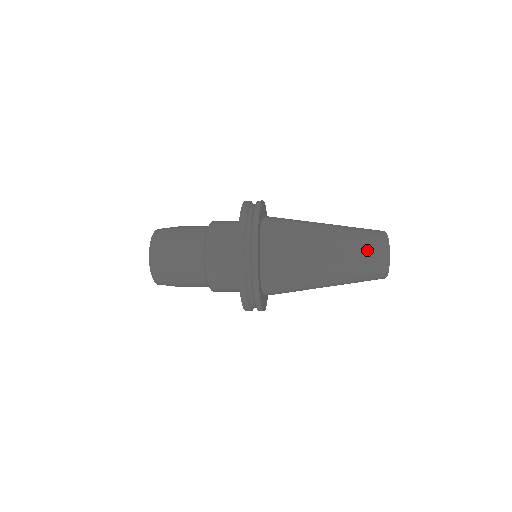
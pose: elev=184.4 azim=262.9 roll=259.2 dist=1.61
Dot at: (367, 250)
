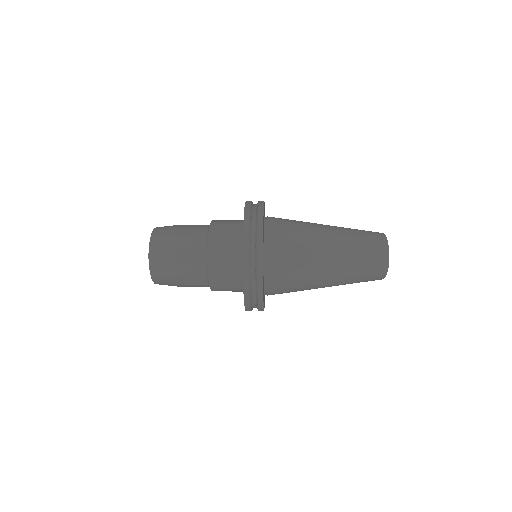
Dot at: (368, 256)
